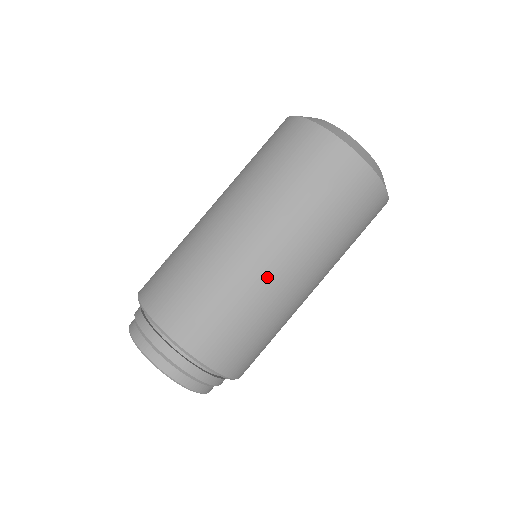
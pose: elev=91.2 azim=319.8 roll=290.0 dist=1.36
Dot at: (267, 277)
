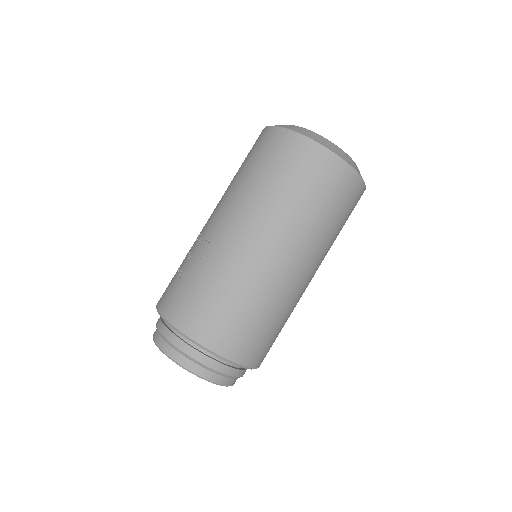
Dot at: (299, 291)
